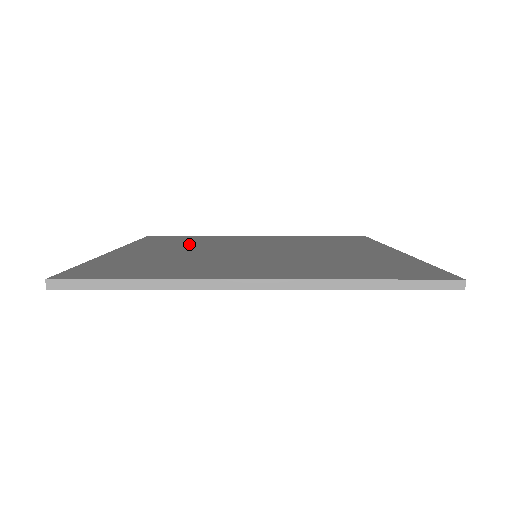
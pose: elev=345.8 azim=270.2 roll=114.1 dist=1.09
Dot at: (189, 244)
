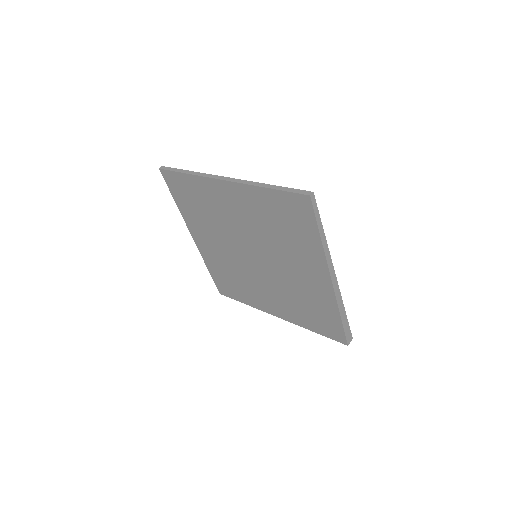
Dot at: occluded
